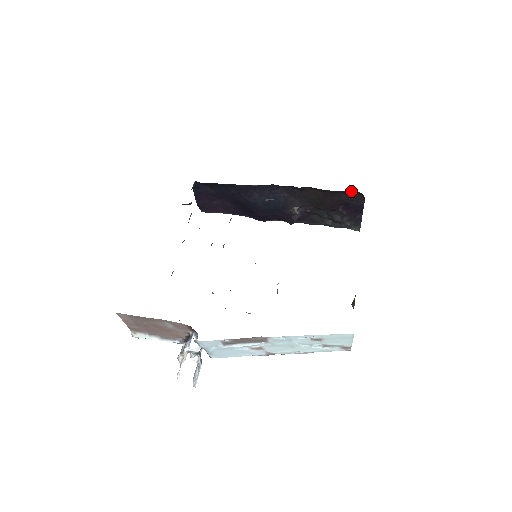
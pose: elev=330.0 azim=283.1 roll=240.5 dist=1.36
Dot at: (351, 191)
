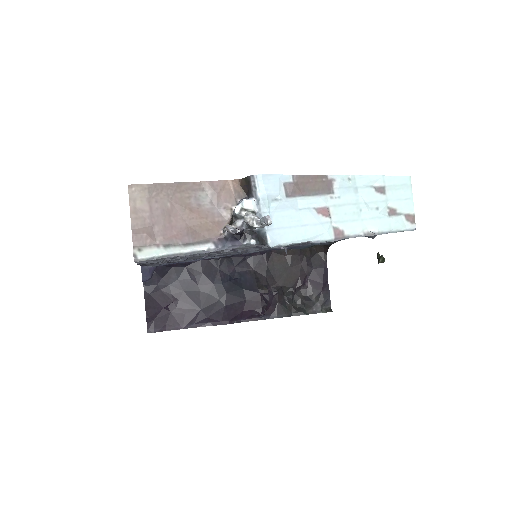
Dot at: (312, 249)
